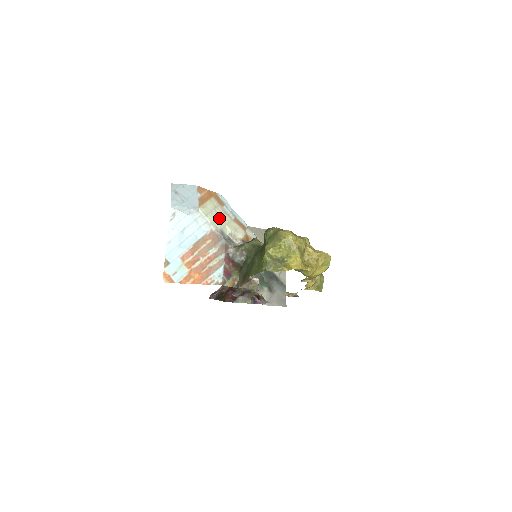
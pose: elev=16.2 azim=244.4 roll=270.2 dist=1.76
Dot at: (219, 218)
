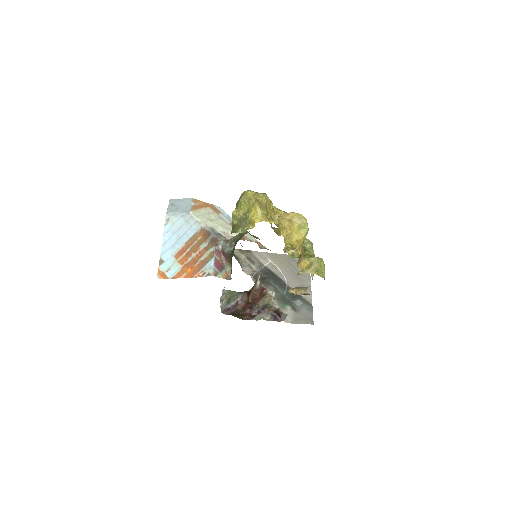
Dot at: (212, 220)
